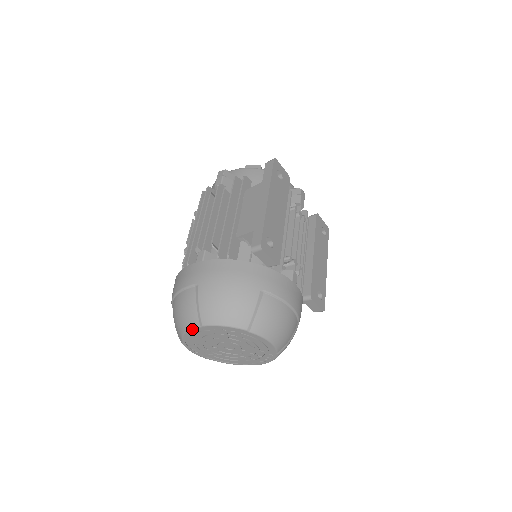
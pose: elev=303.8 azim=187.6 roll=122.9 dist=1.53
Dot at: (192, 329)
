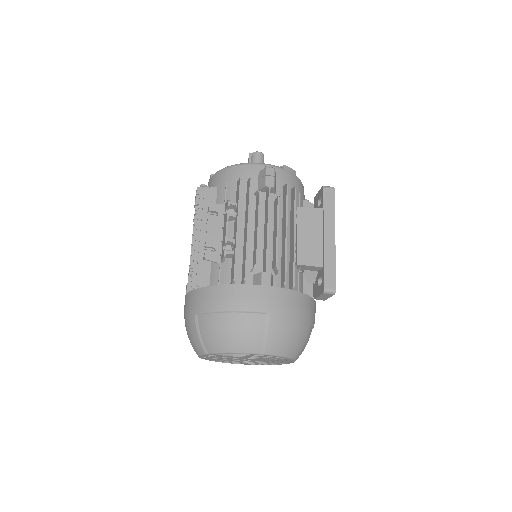
Dot at: occluded
